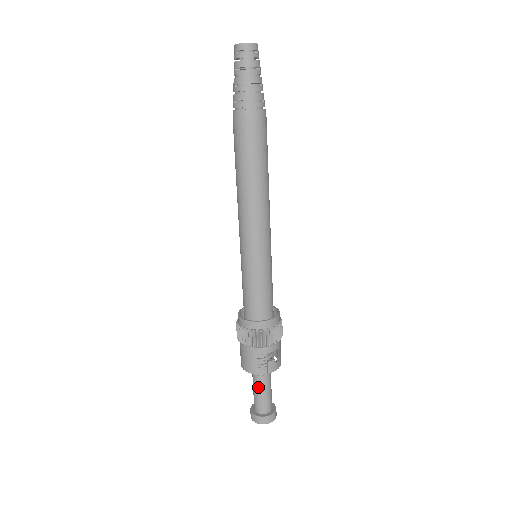
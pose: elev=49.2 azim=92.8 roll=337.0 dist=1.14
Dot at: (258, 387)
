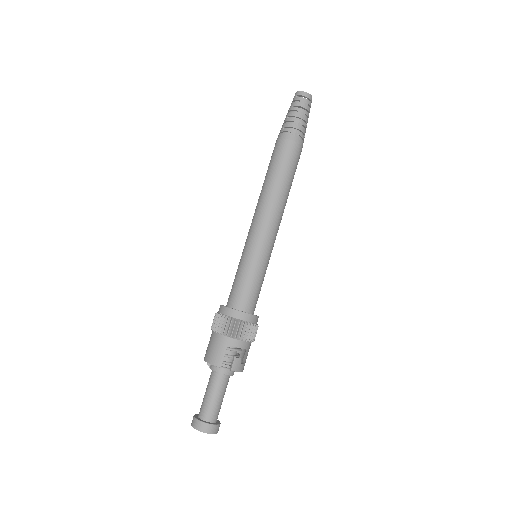
Dot at: (213, 388)
